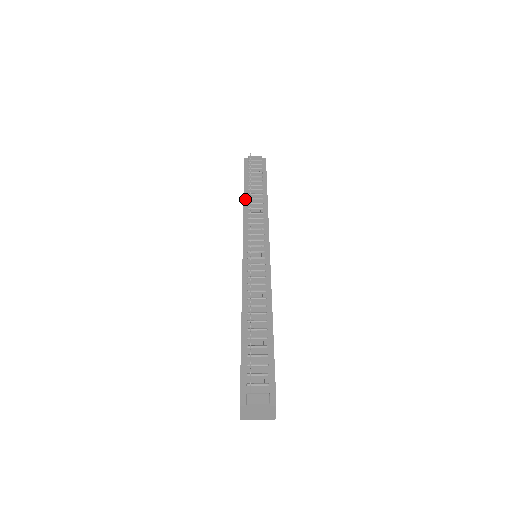
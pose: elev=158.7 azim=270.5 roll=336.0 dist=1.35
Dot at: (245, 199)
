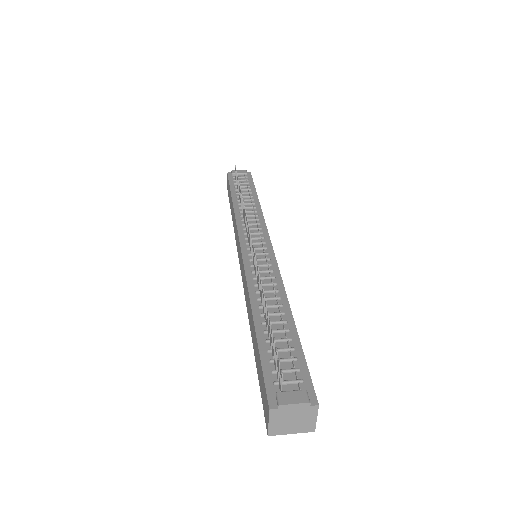
Dot at: (235, 205)
